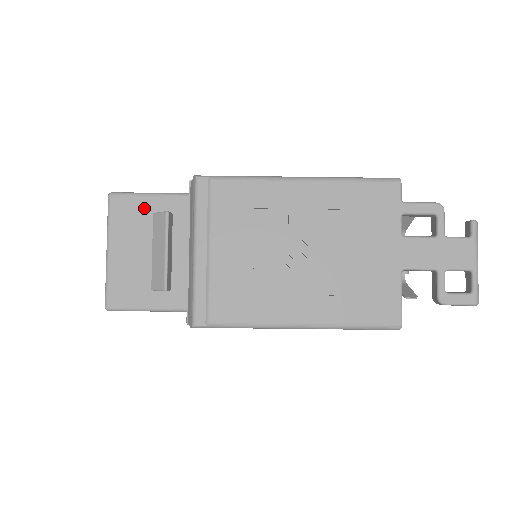
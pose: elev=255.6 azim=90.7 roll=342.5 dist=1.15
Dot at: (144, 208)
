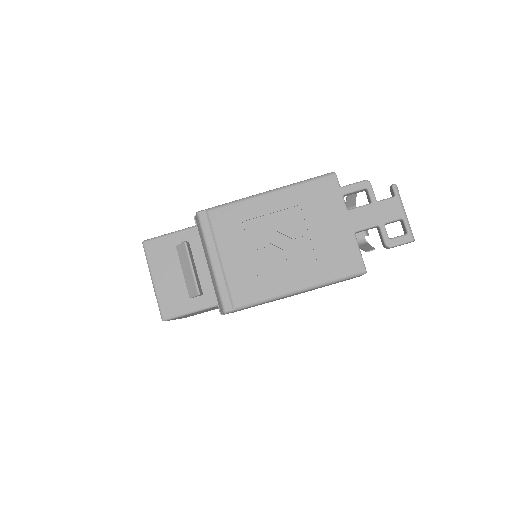
Dot at: (169, 244)
